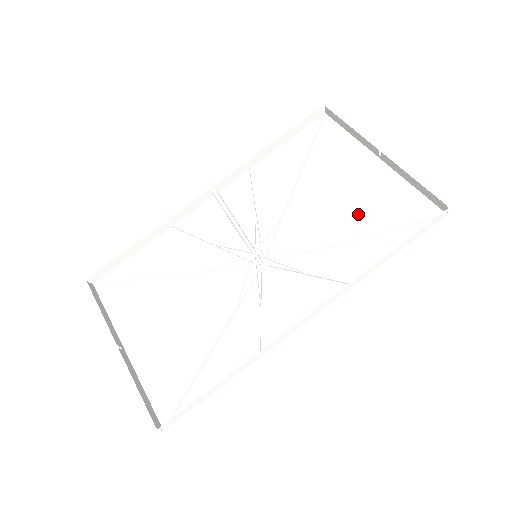
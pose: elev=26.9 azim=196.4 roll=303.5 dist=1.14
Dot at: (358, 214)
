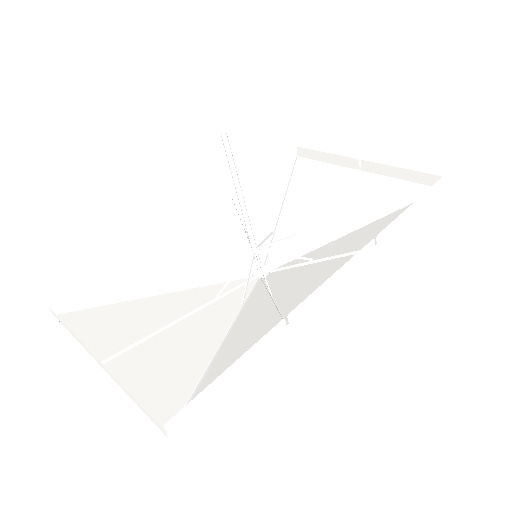
Dot at: (354, 210)
